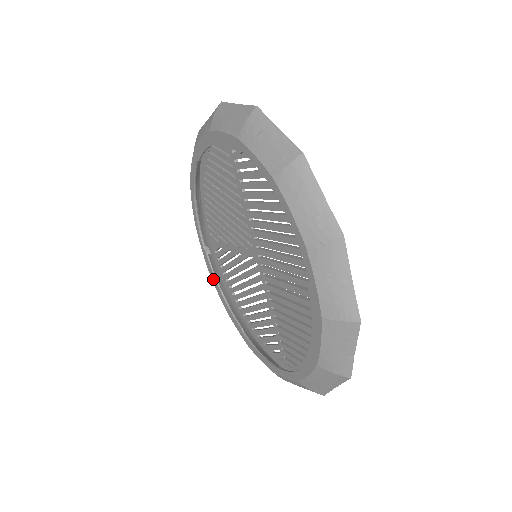
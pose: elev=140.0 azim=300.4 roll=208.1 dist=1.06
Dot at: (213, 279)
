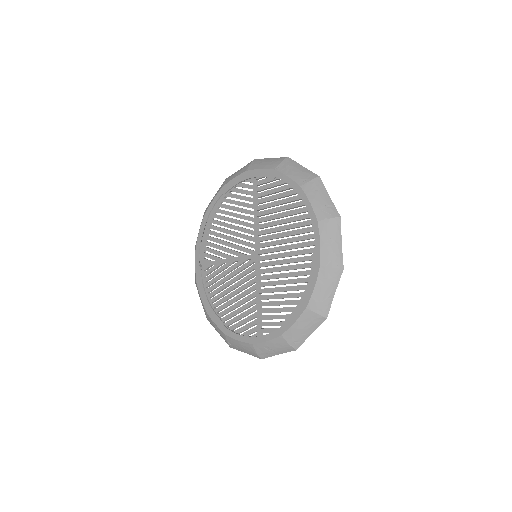
Dot at: (200, 289)
